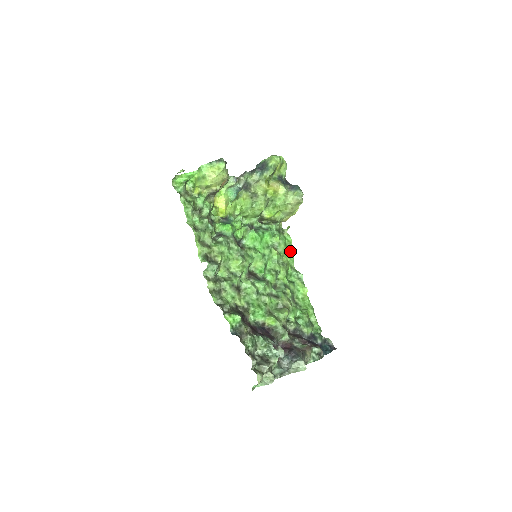
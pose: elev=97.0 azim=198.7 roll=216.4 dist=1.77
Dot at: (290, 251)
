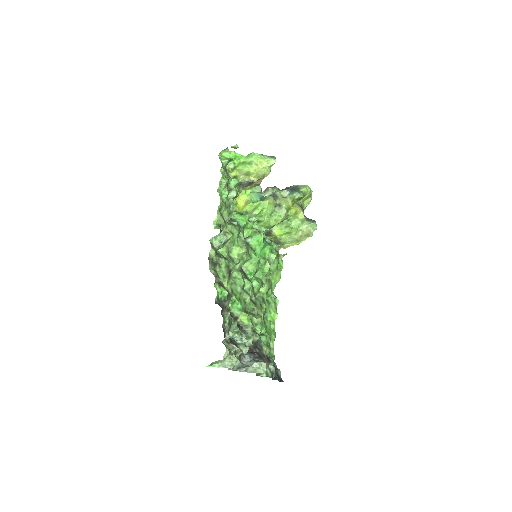
Dot at: (278, 275)
